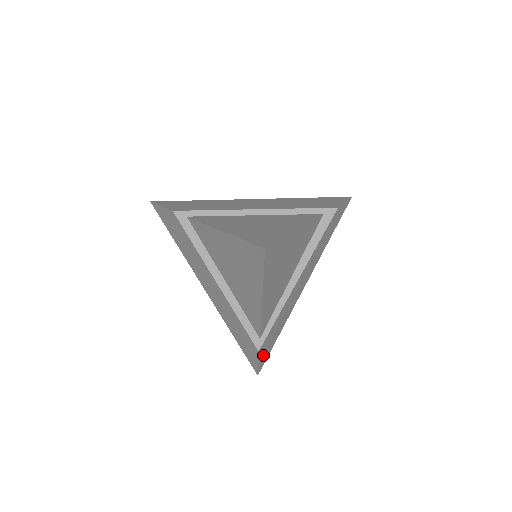
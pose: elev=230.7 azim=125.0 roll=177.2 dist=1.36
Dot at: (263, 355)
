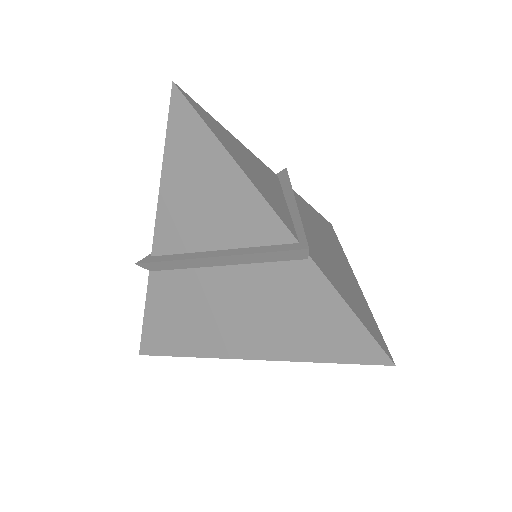
Dot at: (358, 315)
